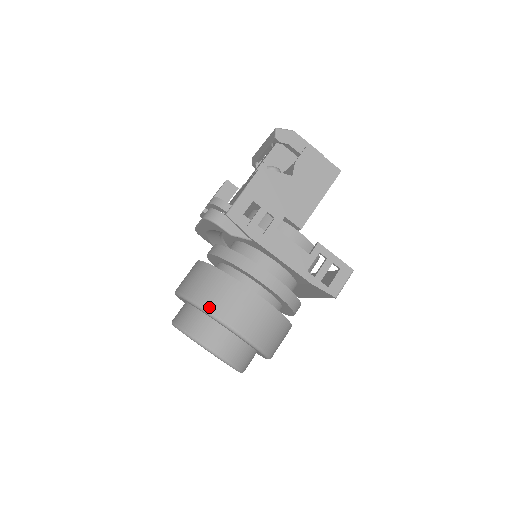
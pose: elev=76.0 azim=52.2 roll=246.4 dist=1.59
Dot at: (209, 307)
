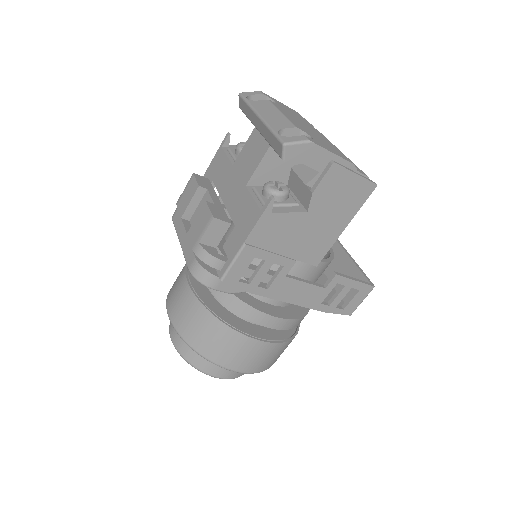
Dot at: (213, 359)
